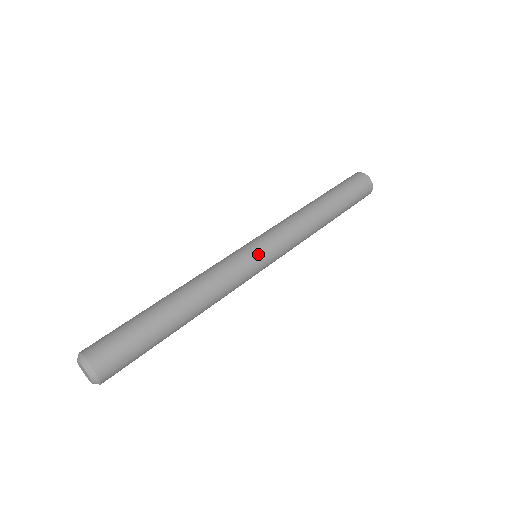
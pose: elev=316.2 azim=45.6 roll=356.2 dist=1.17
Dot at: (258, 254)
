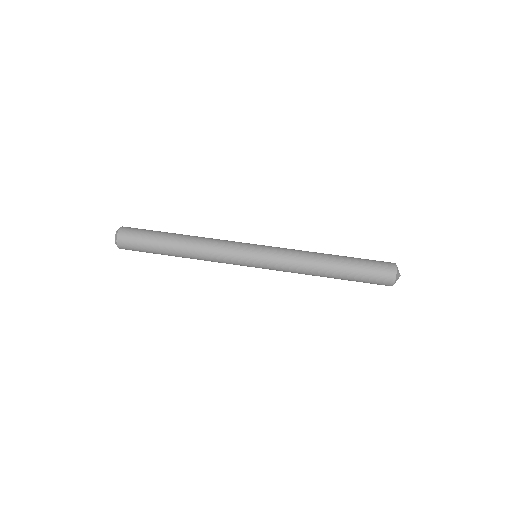
Dot at: (250, 265)
